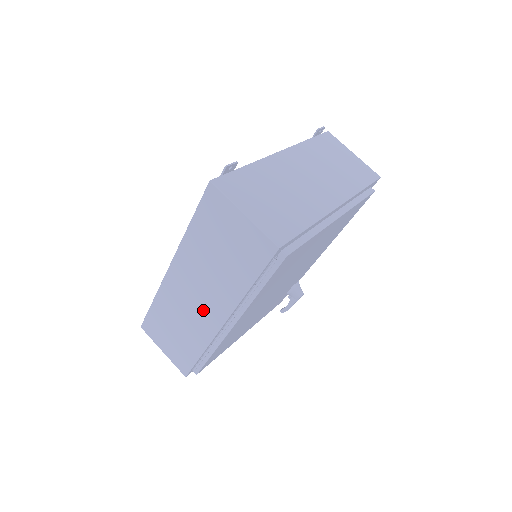
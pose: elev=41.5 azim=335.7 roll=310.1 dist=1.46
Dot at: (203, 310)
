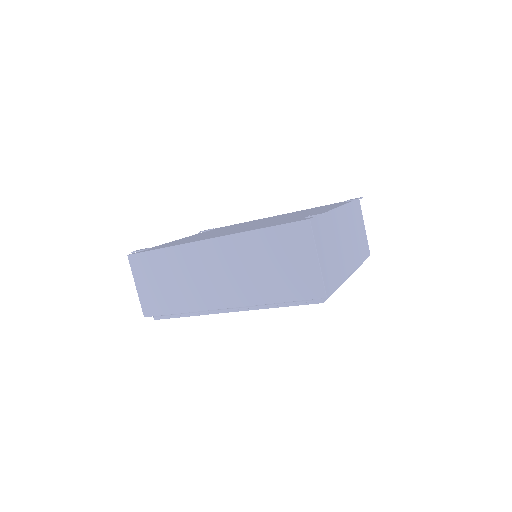
Dot at: (214, 288)
